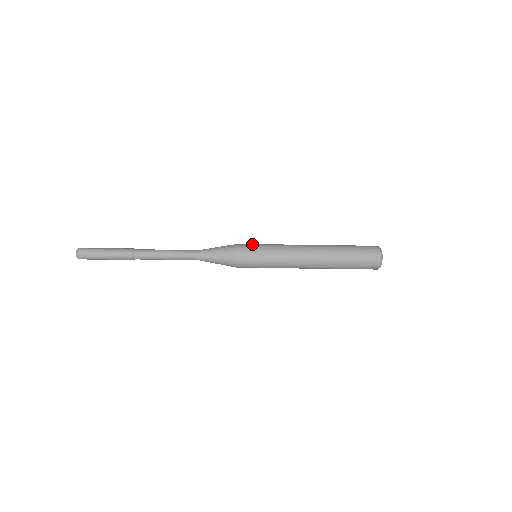
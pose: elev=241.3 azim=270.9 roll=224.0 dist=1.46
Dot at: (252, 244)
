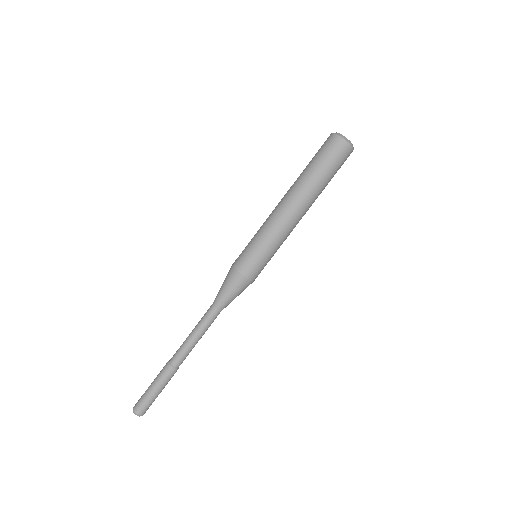
Dot at: (242, 251)
